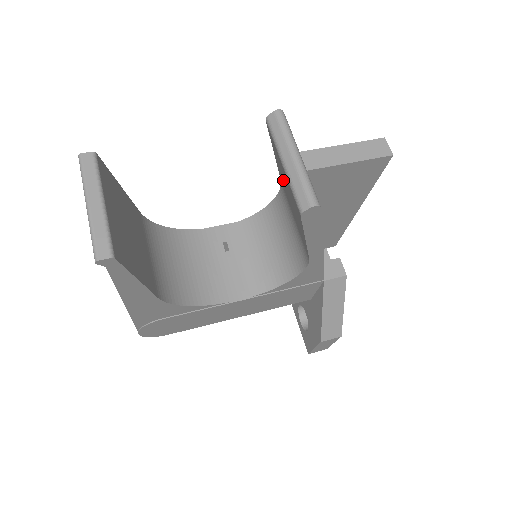
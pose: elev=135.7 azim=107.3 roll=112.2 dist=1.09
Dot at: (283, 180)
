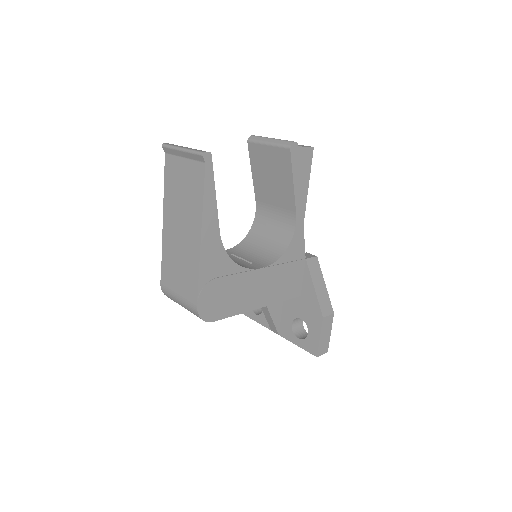
Dot at: (263, 179)
